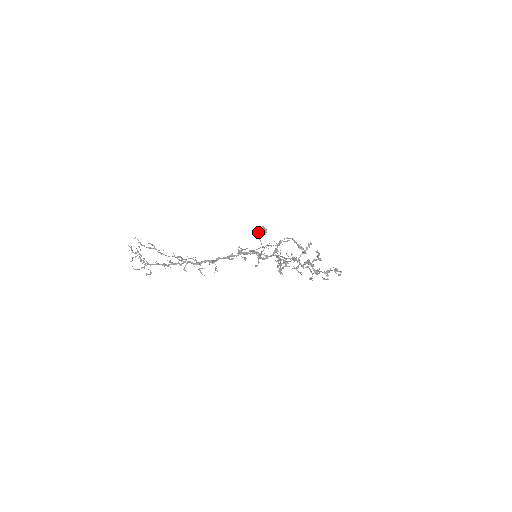
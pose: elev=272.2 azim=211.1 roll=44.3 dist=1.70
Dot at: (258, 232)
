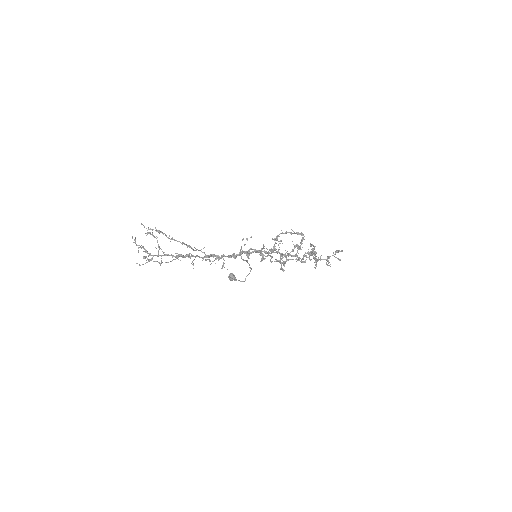
Dot at: (229, 277)
